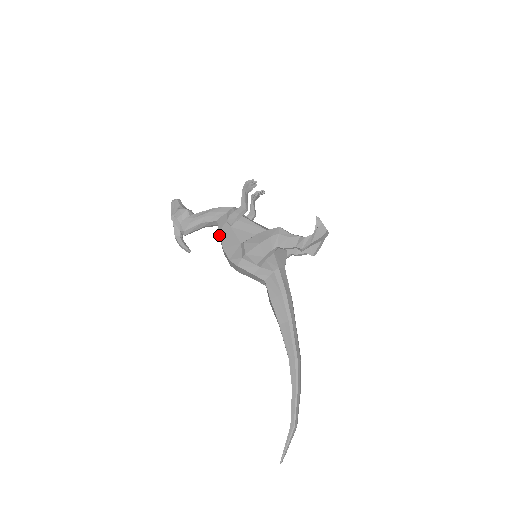
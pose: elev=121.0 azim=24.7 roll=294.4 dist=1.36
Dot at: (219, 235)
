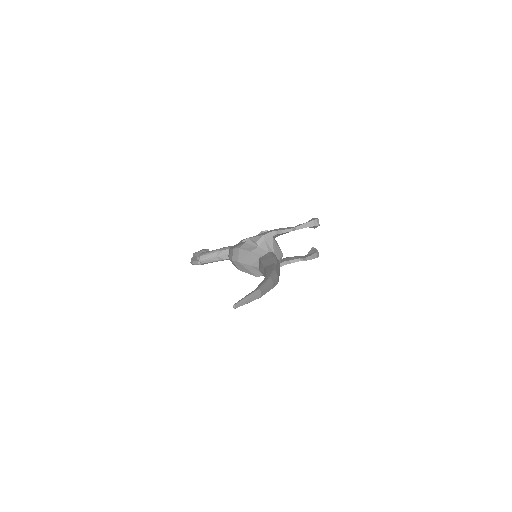
Dot at: occluded
